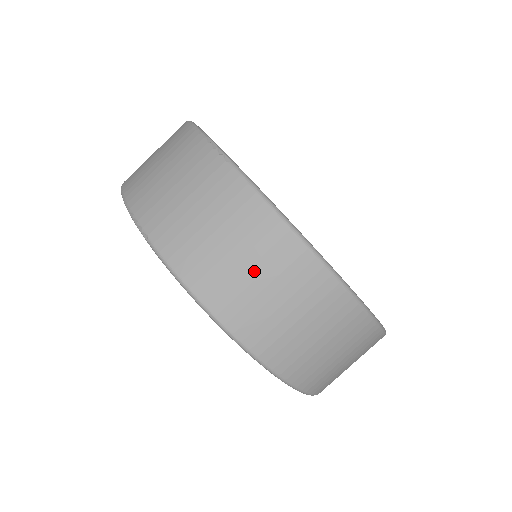
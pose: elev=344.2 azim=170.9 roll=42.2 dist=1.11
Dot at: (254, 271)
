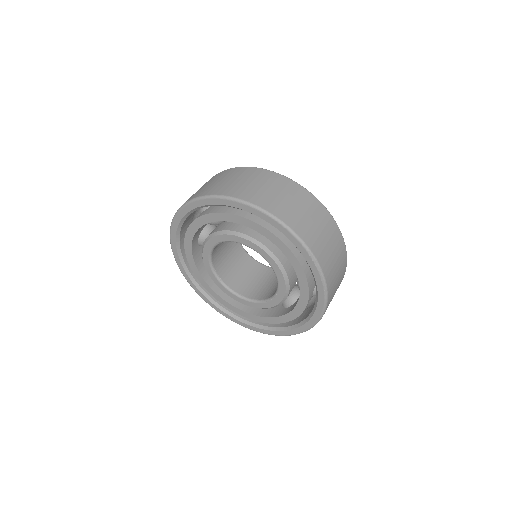
Dot at: (243, 181)
